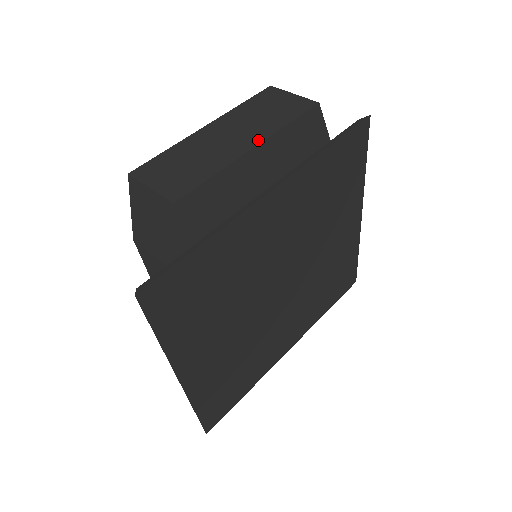
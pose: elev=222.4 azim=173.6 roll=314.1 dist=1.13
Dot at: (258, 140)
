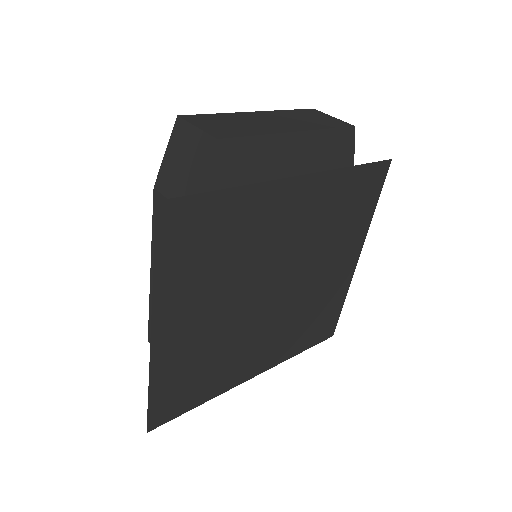
Dot at: (300, 129)
